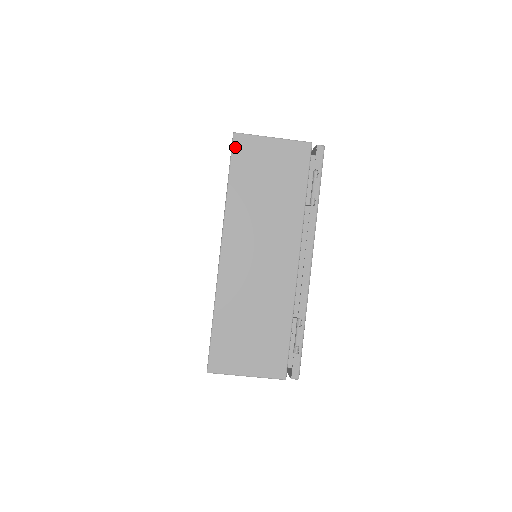
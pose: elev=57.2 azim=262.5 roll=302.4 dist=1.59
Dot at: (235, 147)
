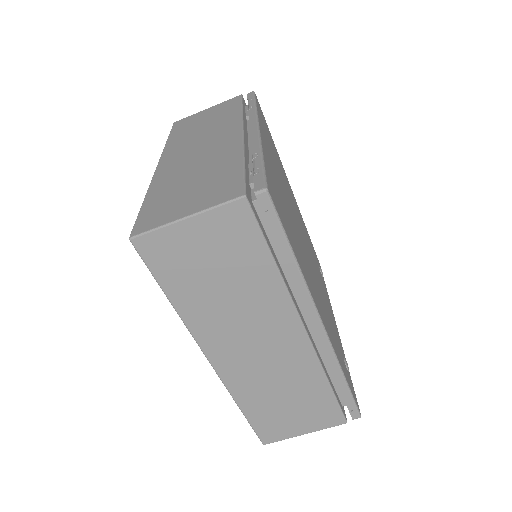
Dot at: (175, 125)
